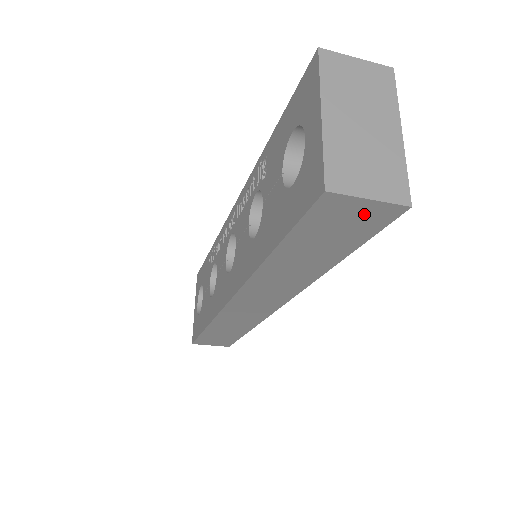
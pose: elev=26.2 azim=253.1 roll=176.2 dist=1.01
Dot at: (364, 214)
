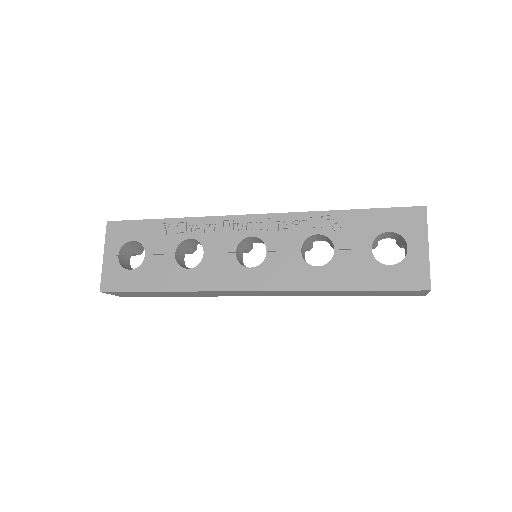
Dot at: (414, 294)
